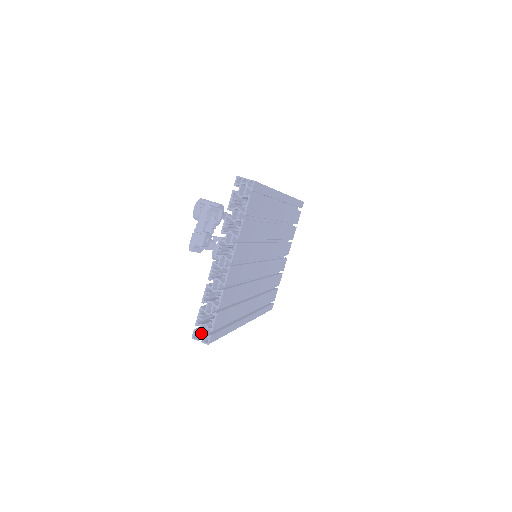
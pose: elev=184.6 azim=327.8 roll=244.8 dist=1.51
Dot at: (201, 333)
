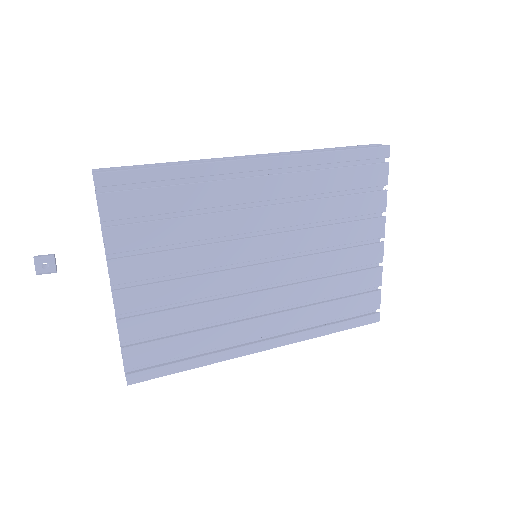
Dot at: occluded
